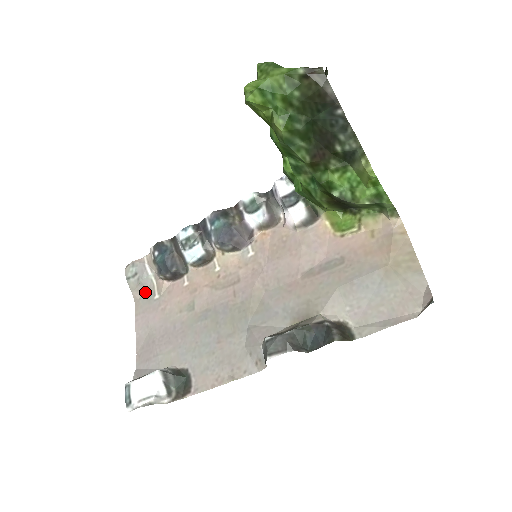
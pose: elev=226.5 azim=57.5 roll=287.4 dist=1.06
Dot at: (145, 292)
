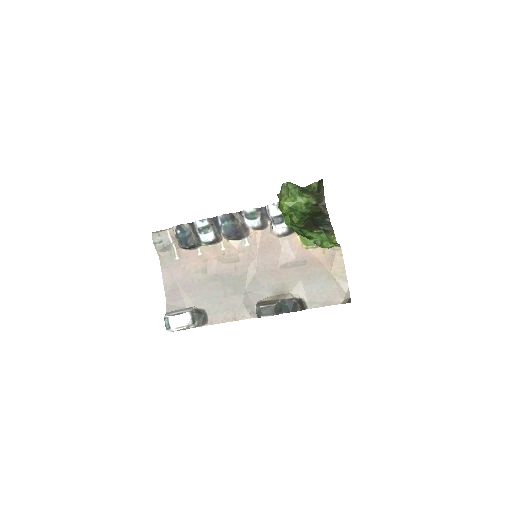
Dot at: (167, 253)
